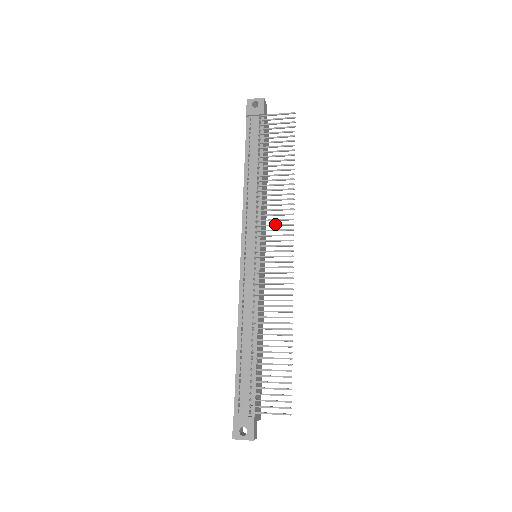
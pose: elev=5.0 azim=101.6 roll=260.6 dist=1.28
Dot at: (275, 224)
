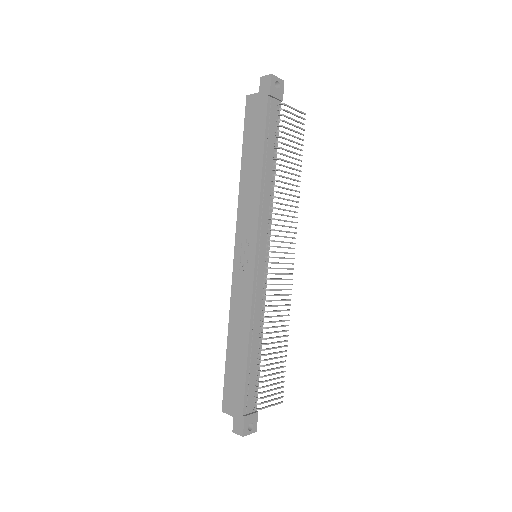
Dot at: (286, 231)
